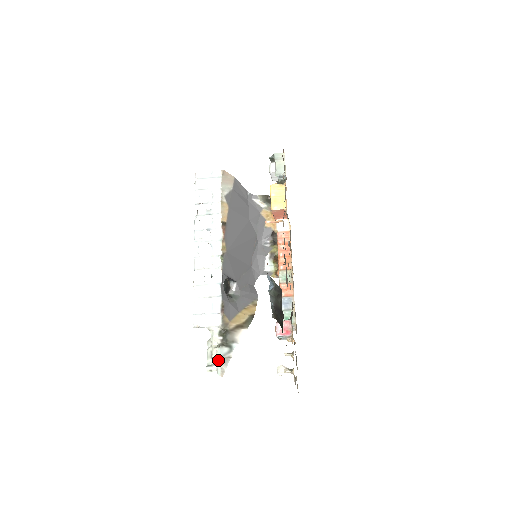
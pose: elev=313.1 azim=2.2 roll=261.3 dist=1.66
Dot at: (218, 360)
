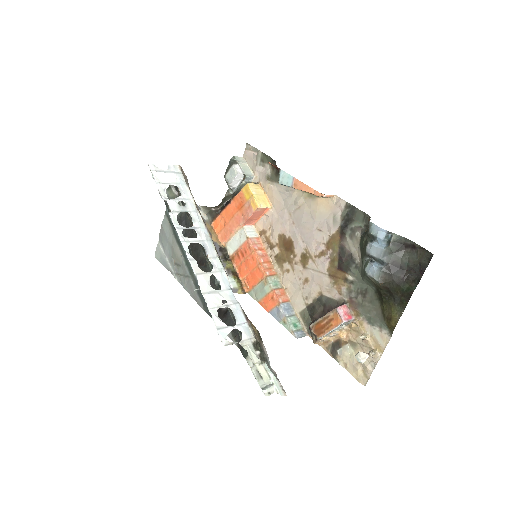
Dot at: (272, 377)
